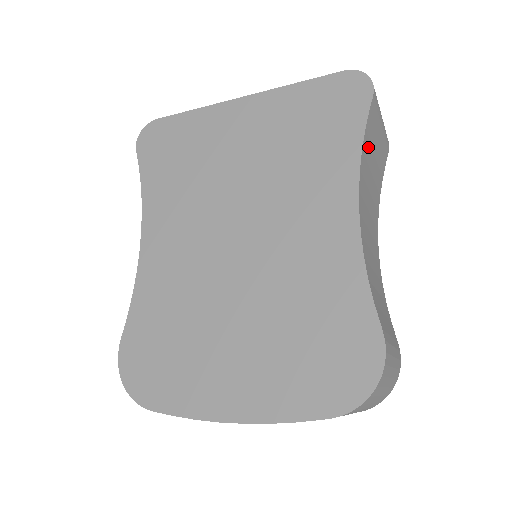
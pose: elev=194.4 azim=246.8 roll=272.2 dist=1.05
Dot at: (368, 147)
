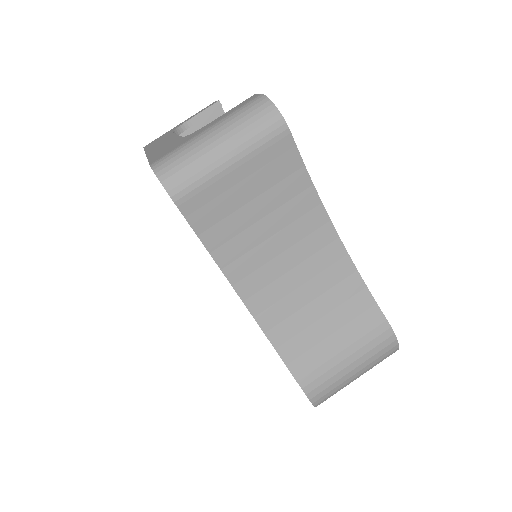
Dot at: (223, 228)
